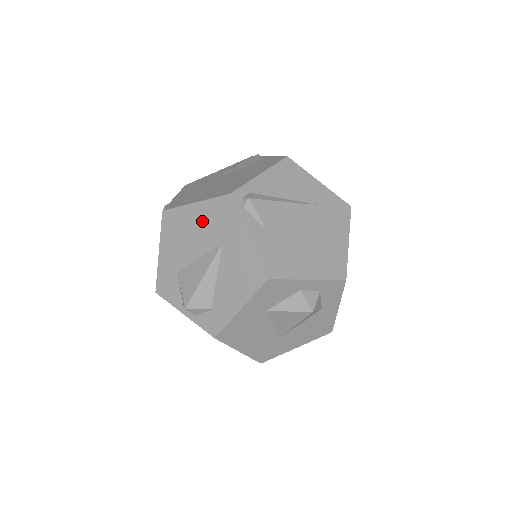
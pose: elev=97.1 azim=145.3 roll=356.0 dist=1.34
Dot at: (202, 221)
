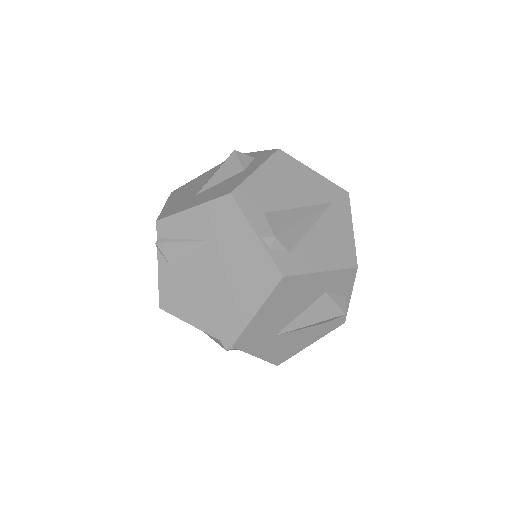
Dot at: occluded
